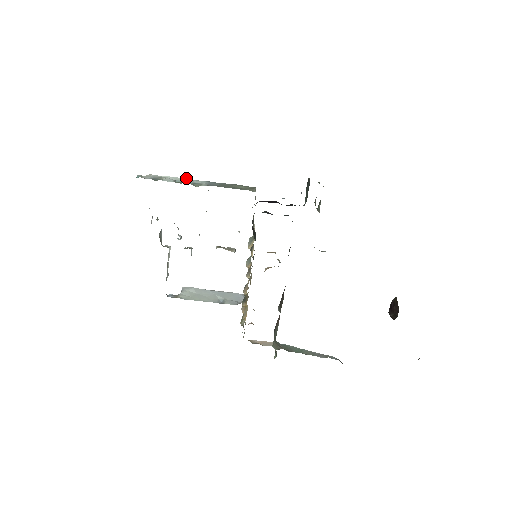
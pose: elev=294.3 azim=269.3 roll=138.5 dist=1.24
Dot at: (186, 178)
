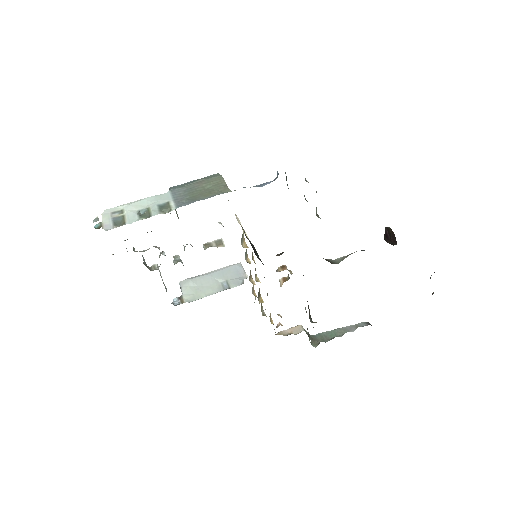
Dot at: (145, 198)
